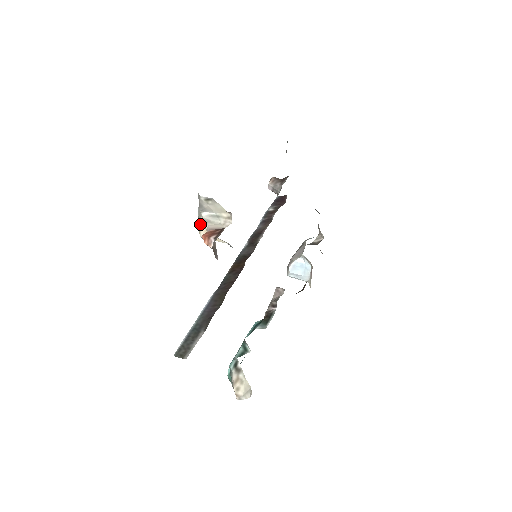
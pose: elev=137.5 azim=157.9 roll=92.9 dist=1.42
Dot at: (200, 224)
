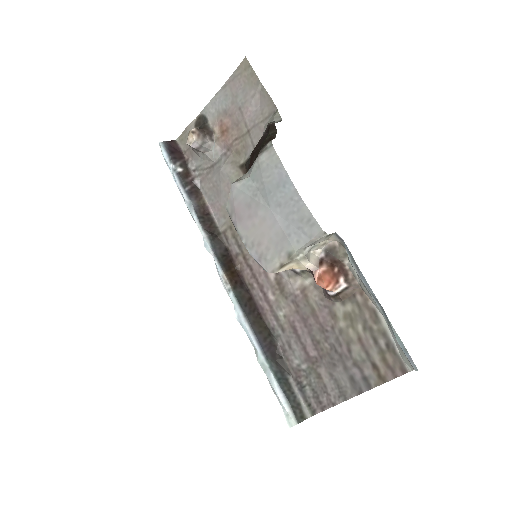
Dot at: (292, 261)
